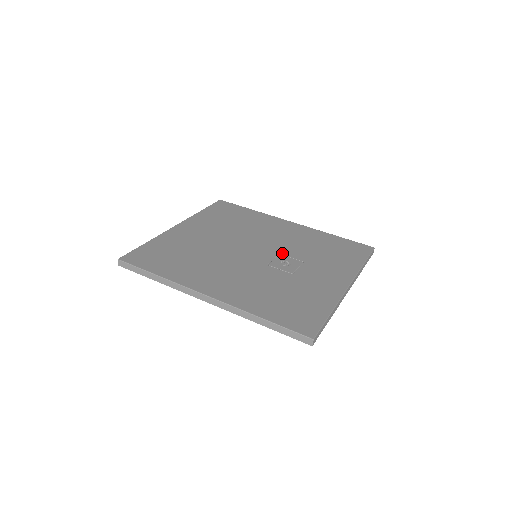
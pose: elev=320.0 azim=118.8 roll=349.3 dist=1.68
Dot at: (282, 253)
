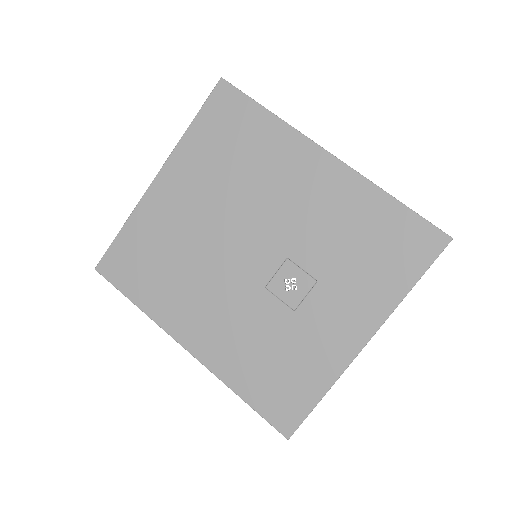
Dot at: (291, 257)
